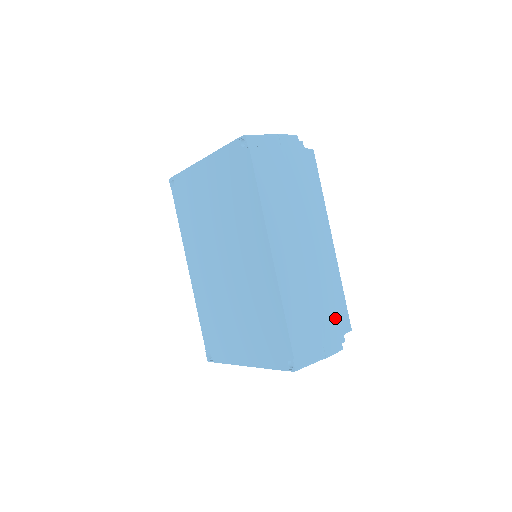
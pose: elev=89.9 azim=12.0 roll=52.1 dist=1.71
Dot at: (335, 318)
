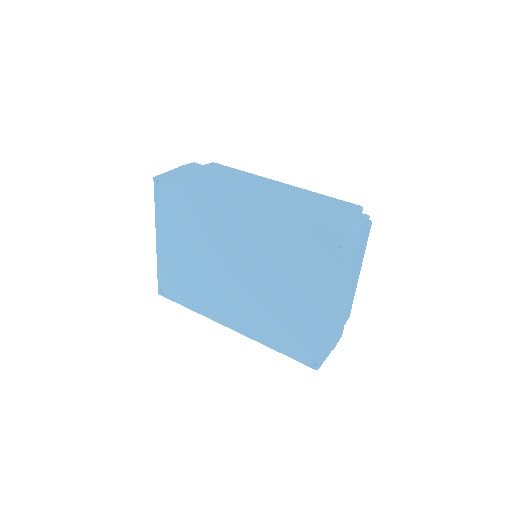
Dot at: (338, 207)
